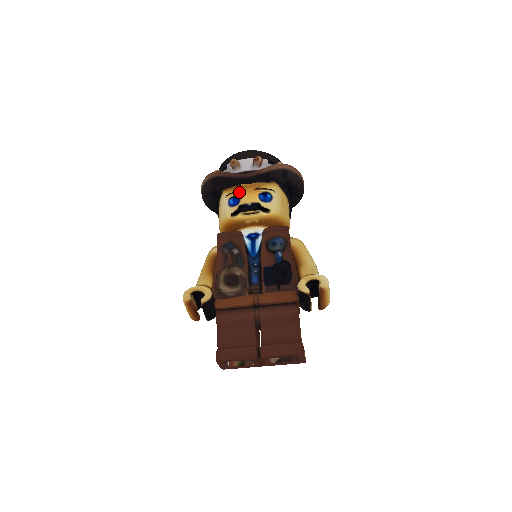
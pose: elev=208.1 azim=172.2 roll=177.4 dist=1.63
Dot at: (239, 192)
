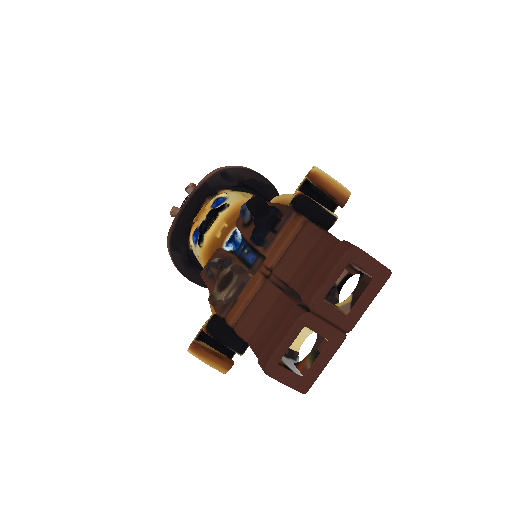
Dot at: (193, 224)
